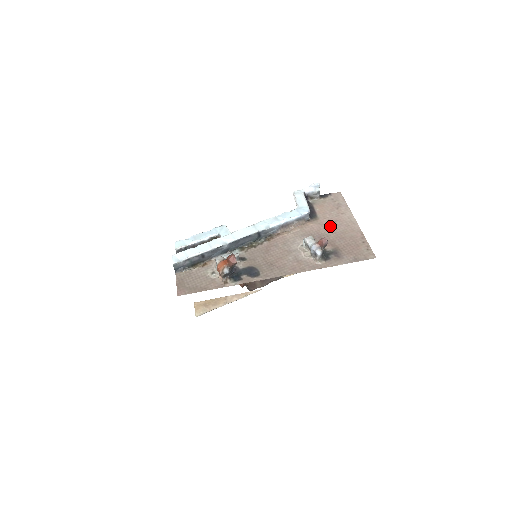
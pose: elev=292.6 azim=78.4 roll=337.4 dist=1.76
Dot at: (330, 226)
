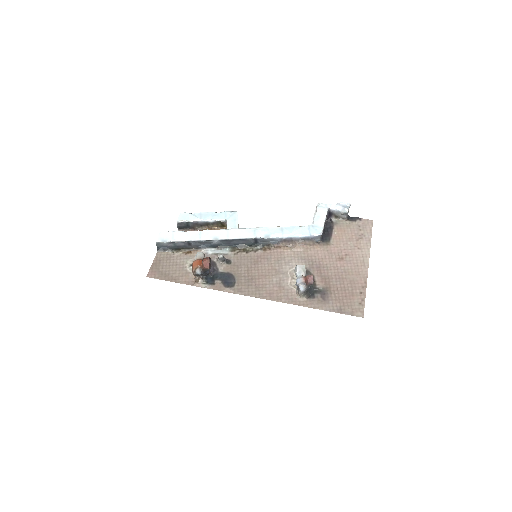
Dot at: (337, 258)
